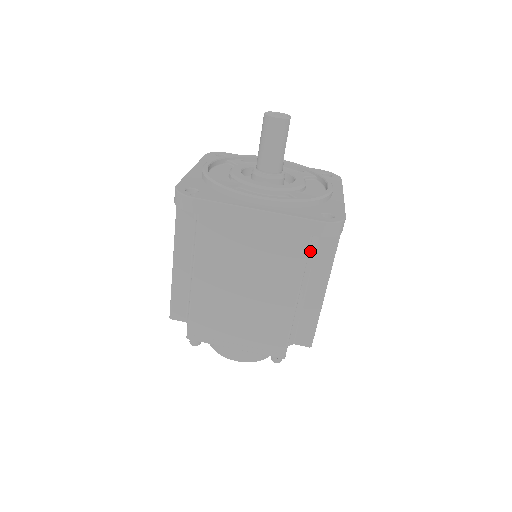
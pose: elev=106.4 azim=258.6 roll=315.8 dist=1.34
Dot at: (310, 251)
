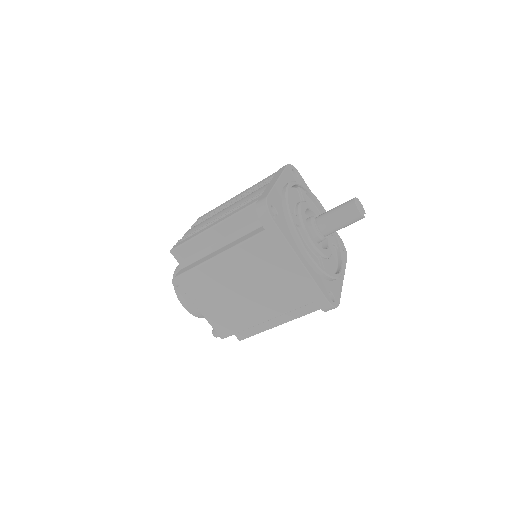
Dot at: occluded
